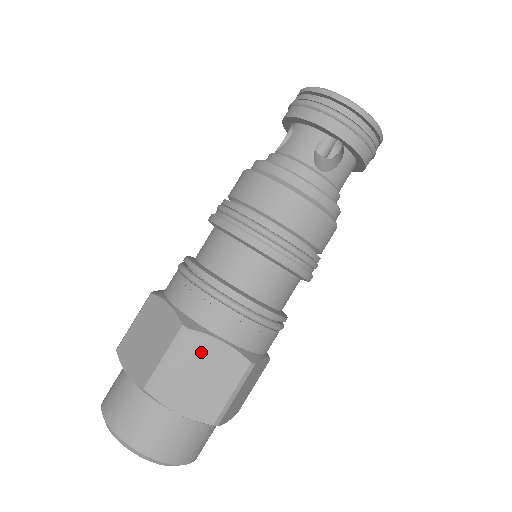
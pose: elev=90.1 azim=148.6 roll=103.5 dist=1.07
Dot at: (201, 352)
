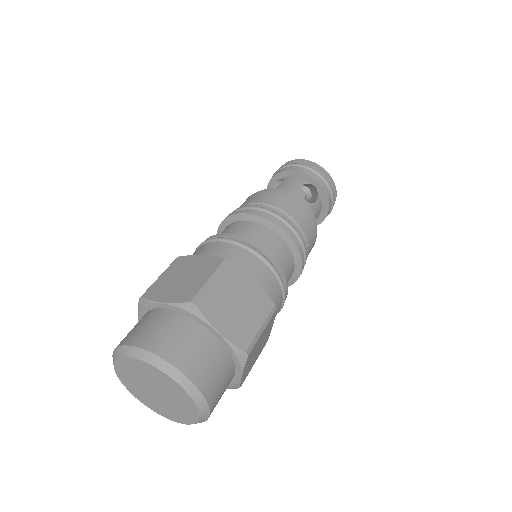
Dot at: (239, 283)
